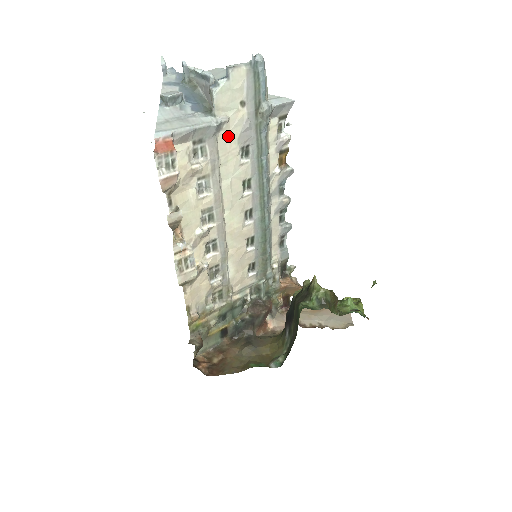
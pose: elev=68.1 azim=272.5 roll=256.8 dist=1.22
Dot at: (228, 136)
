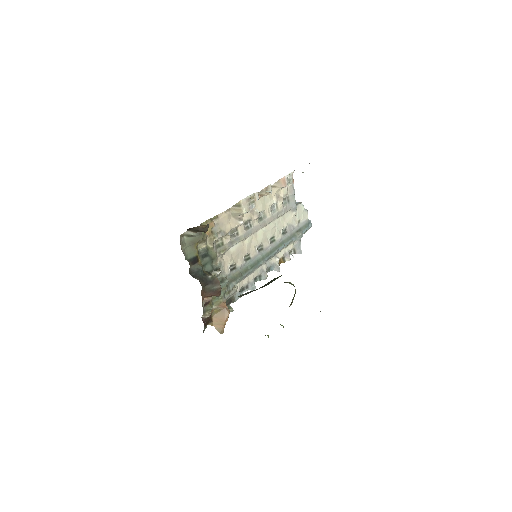
Dot at: (290, 217)
